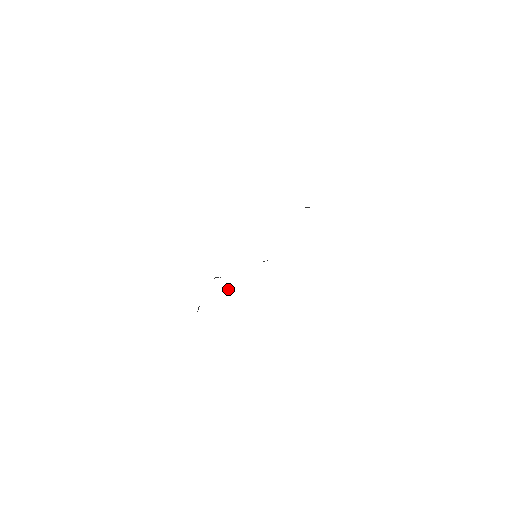
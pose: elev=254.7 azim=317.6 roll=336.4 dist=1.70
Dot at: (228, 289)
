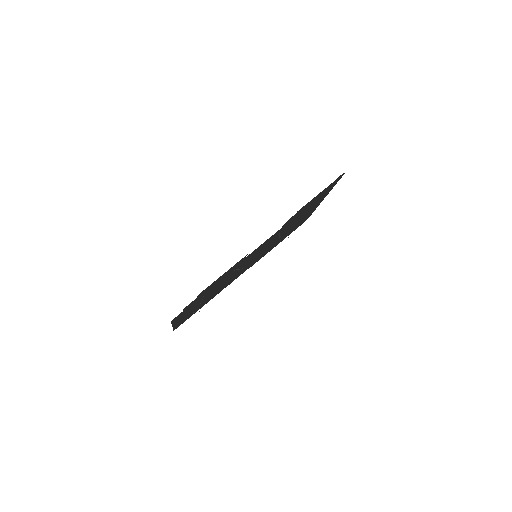
Dot at: occluded
